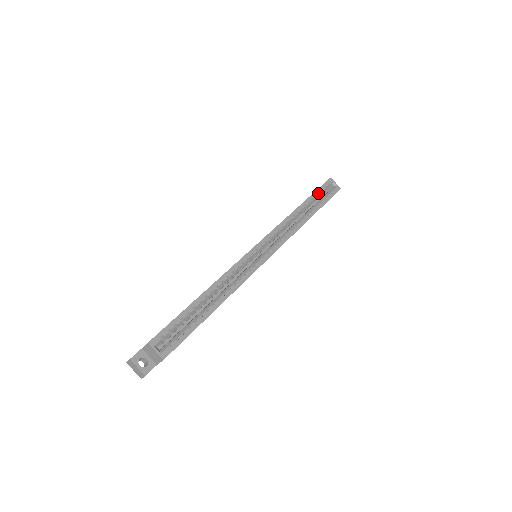
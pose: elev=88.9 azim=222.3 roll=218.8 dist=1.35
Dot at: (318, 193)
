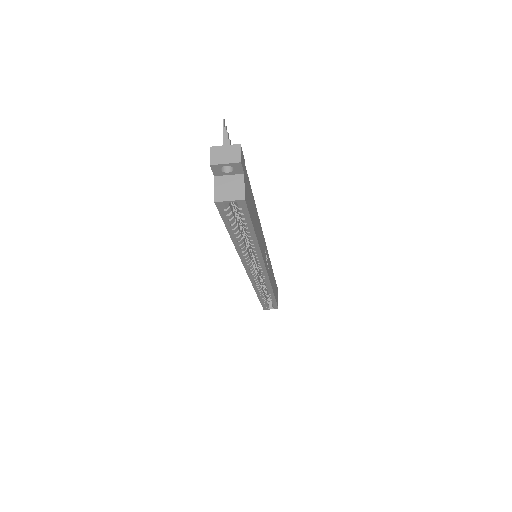
Dot at: (230, 222)
